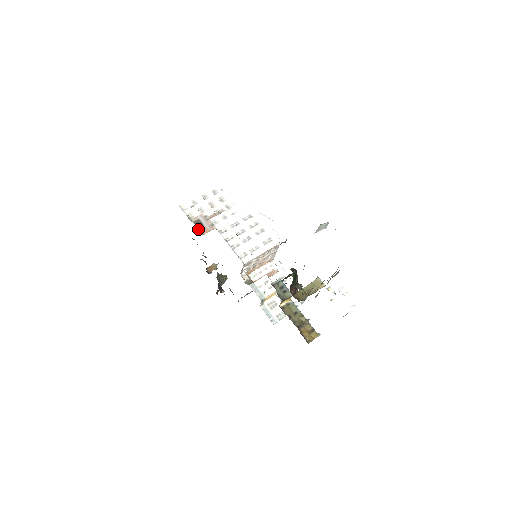
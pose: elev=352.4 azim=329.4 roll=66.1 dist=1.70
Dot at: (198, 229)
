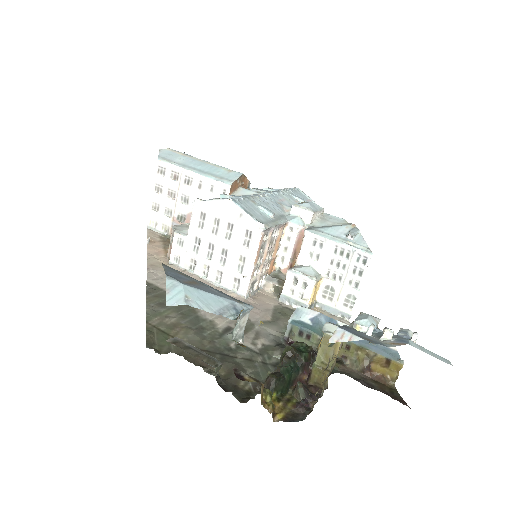
Dot at: occluded
